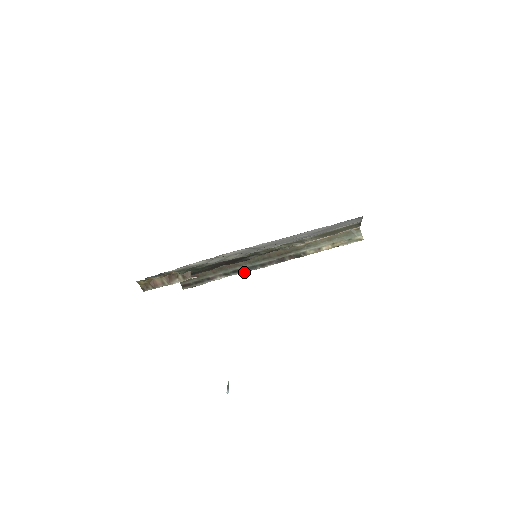
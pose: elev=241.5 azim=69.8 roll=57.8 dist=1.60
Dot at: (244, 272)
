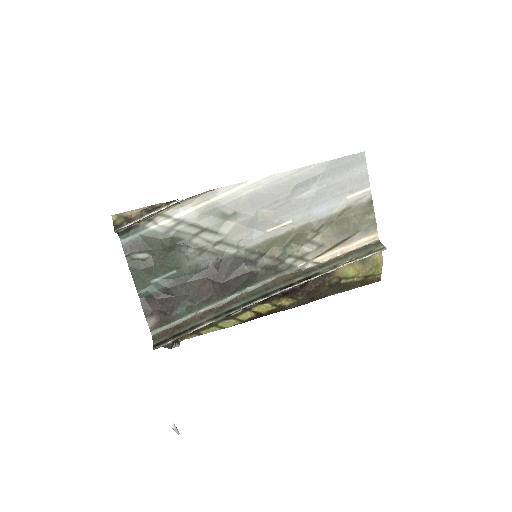
Dot at: (240, 308)
